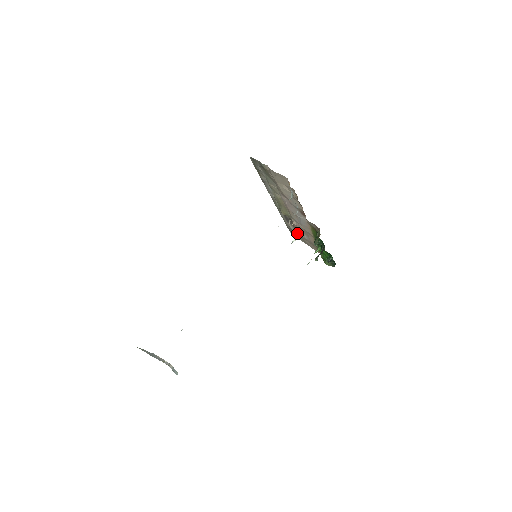
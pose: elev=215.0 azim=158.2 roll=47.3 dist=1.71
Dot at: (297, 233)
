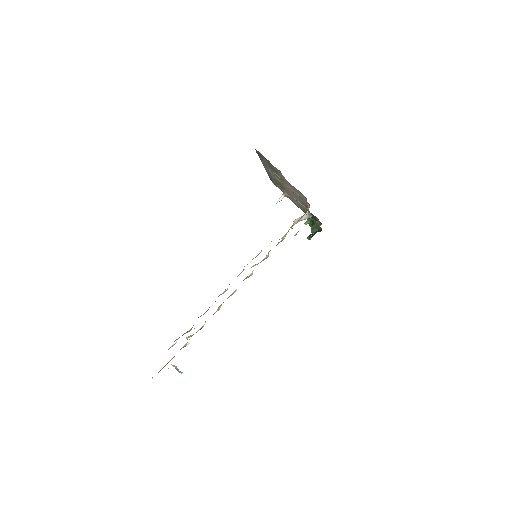
Dot at: (284, 193)
